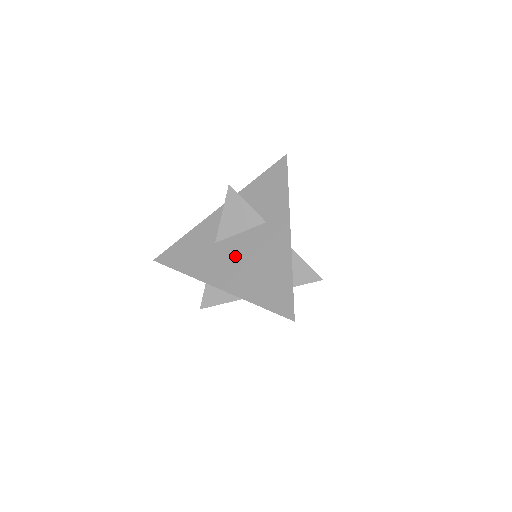
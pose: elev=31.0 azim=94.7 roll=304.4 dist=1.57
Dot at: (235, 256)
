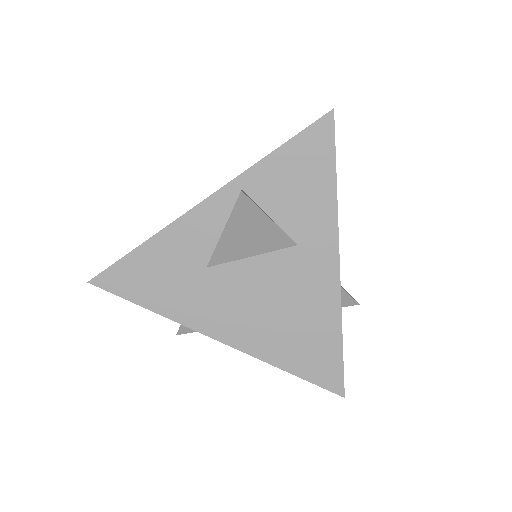
Dot at: (247, 296)
